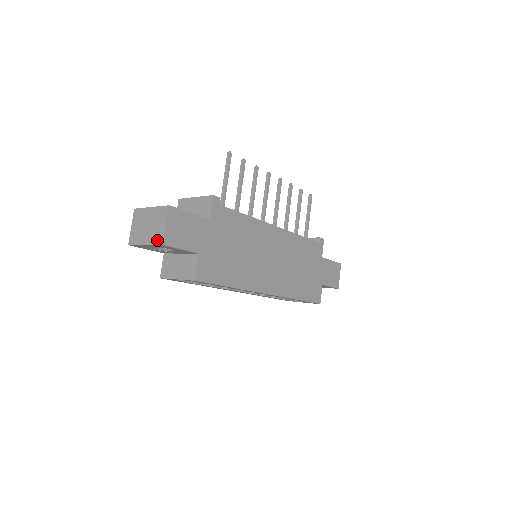
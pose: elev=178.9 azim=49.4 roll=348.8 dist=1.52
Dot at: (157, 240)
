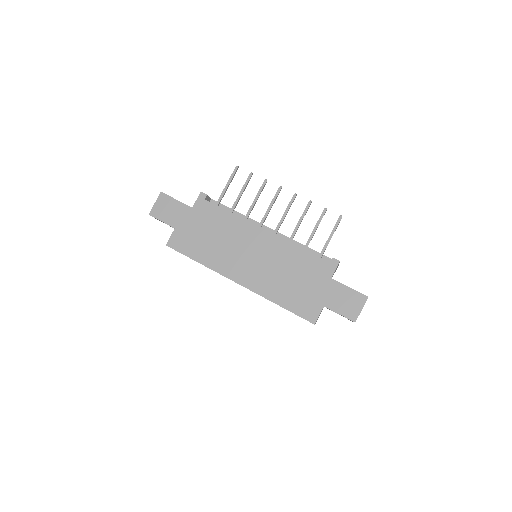
Dot at: occluded
